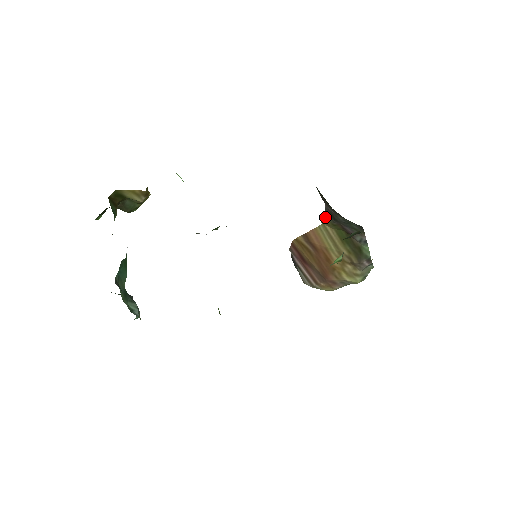
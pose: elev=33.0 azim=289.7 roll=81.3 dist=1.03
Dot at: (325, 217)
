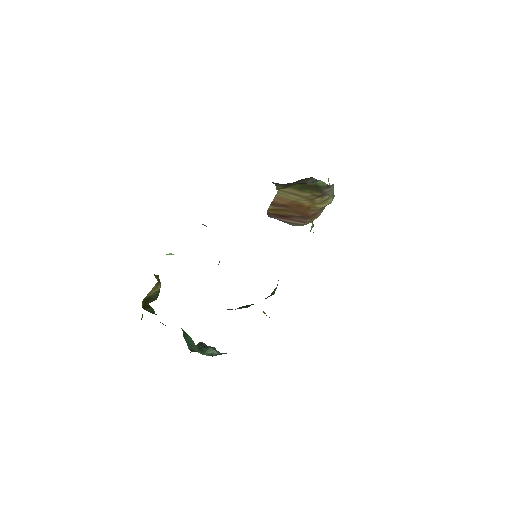
Dot at: (277, 187)
